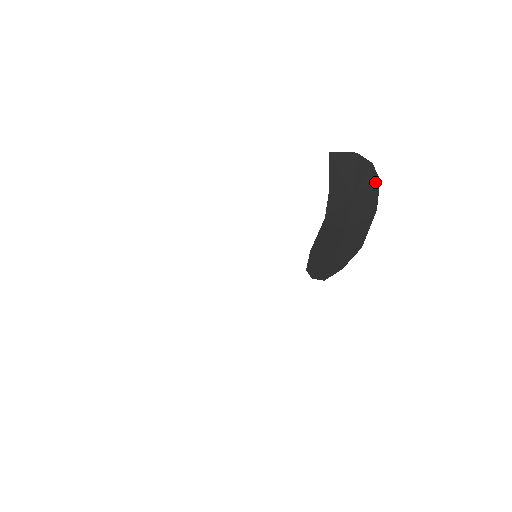
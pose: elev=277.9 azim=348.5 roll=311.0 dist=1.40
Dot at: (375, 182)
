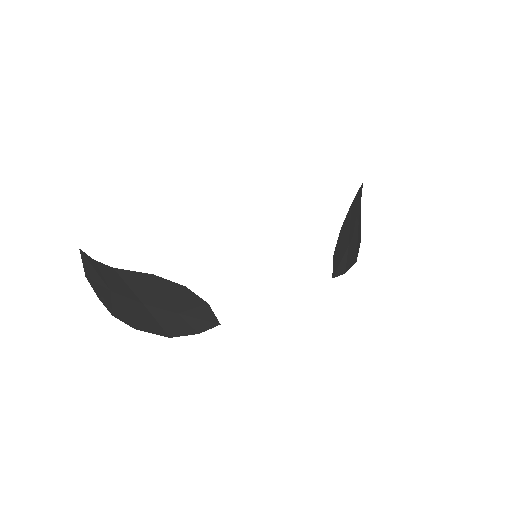
Dot at: occluded
